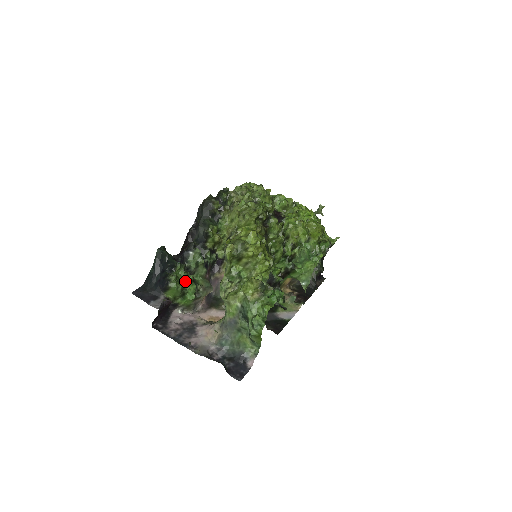
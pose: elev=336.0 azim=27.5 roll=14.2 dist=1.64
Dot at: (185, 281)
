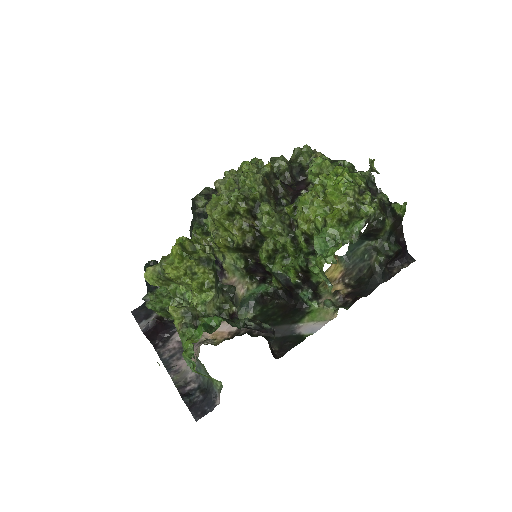
Dot at: (163, 300)
